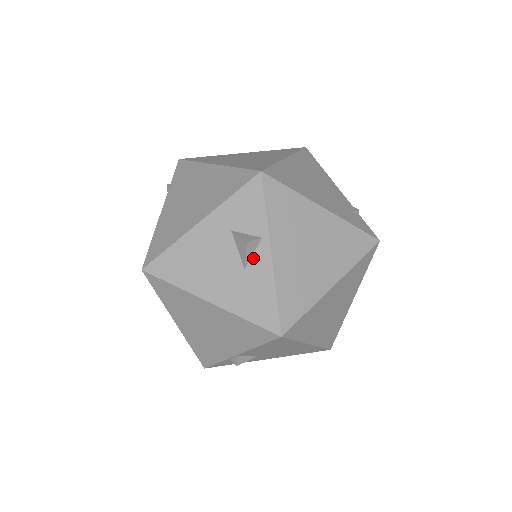
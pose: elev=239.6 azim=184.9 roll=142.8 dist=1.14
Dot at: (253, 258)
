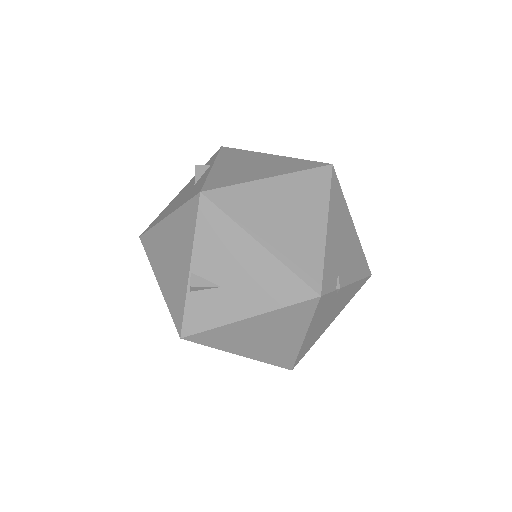
Dot at: (201, 177)
